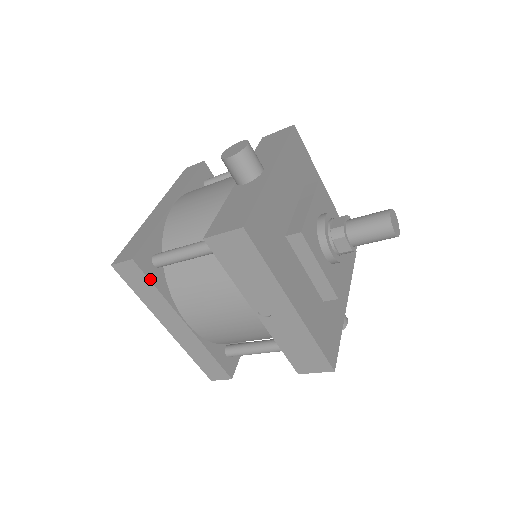
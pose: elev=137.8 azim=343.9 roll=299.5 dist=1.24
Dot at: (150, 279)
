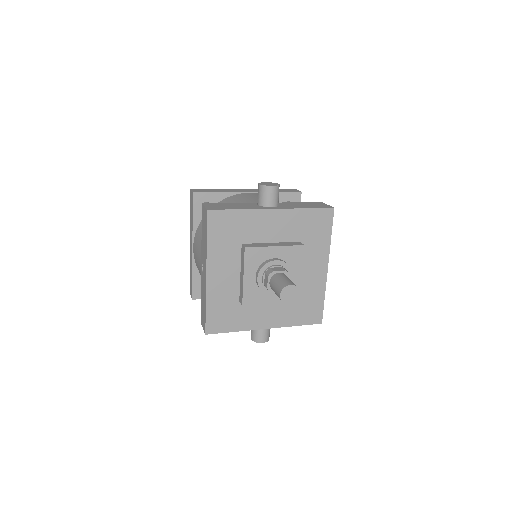
Dot at: (193, 209)
